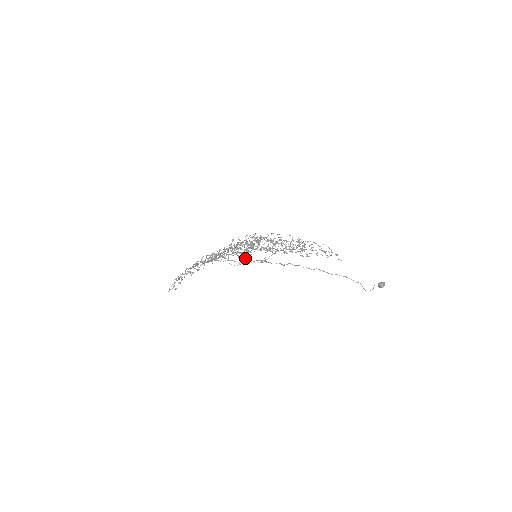
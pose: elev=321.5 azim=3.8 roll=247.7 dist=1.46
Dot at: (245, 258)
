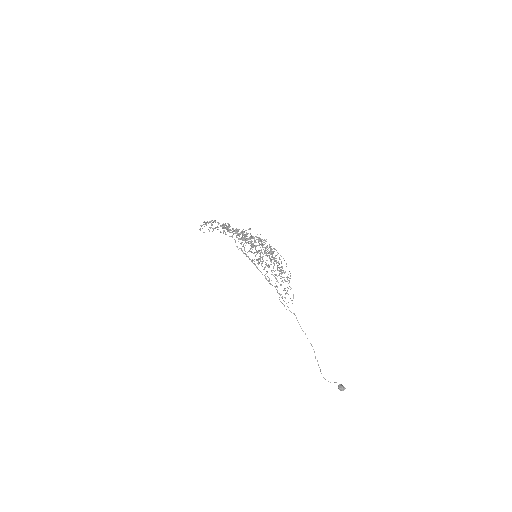
Dot at: (243, 246)
